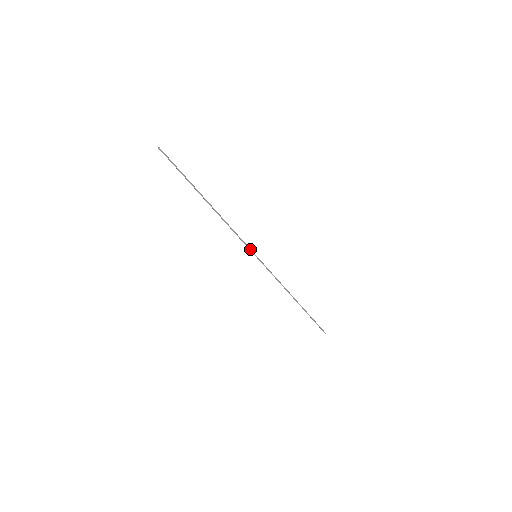
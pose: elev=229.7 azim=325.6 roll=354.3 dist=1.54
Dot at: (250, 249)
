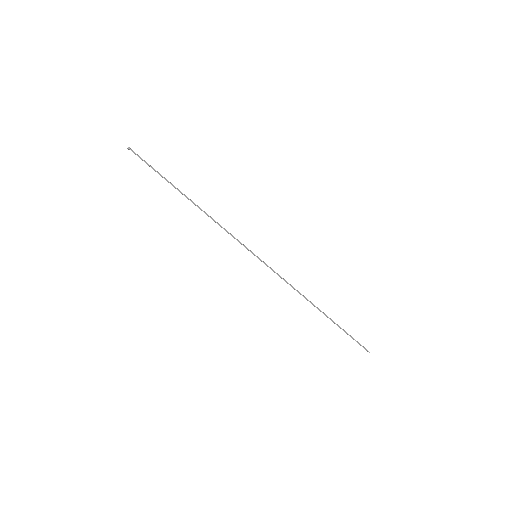
Dot at: (247, 248)
